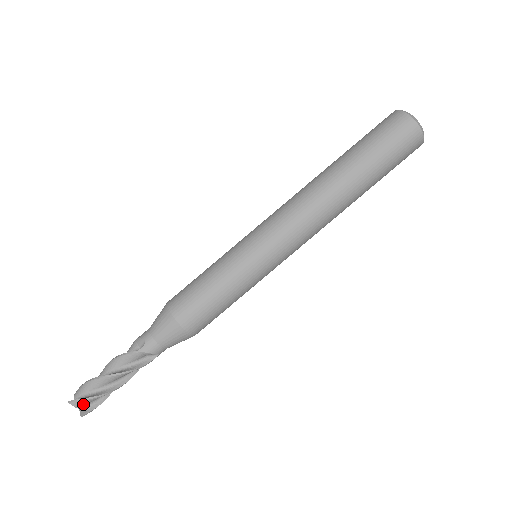
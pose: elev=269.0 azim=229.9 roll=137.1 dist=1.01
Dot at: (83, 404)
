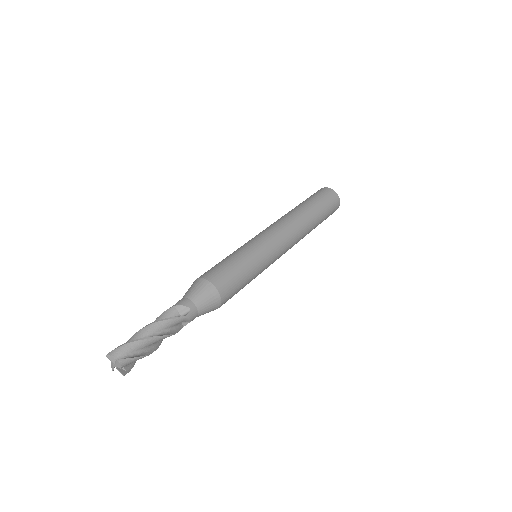
Dot at: (120, 352)
